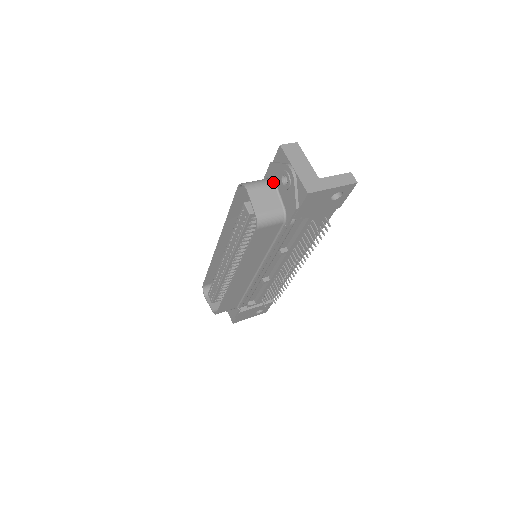
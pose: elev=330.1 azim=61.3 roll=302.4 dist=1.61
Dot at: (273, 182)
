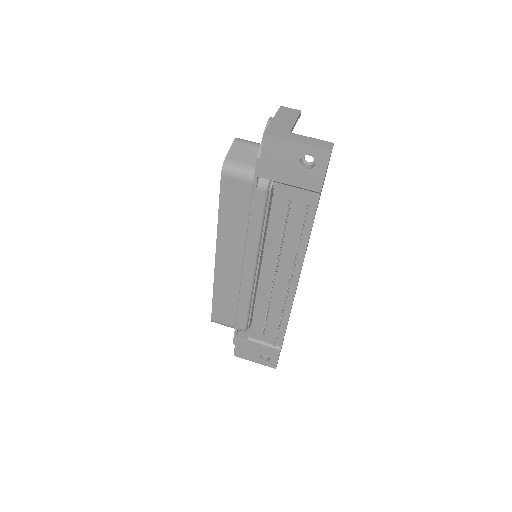
Dot at: occluded
